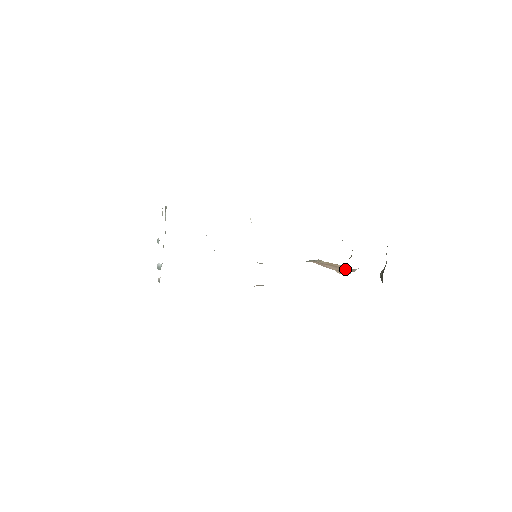
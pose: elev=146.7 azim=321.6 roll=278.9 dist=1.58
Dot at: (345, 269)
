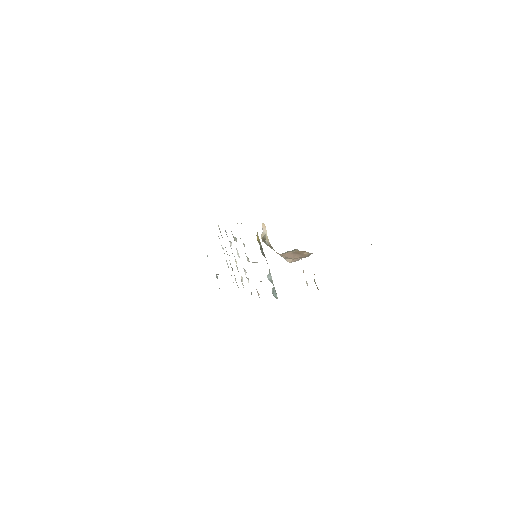
Dot at: (304, 255)
